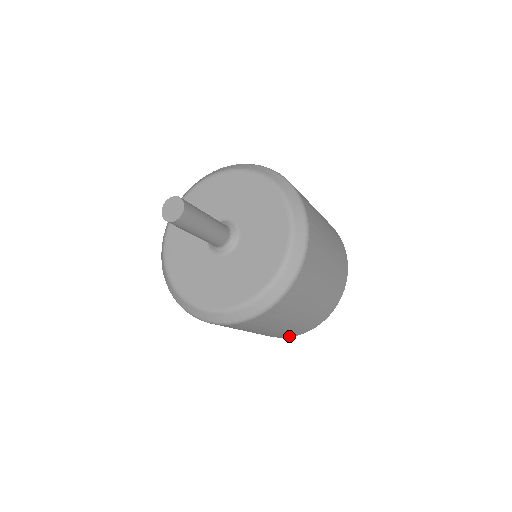
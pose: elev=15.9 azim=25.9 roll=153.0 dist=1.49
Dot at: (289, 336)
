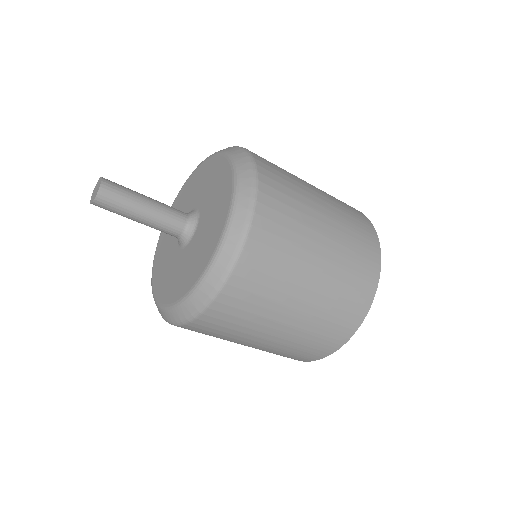
Dot at: (368, 299)
